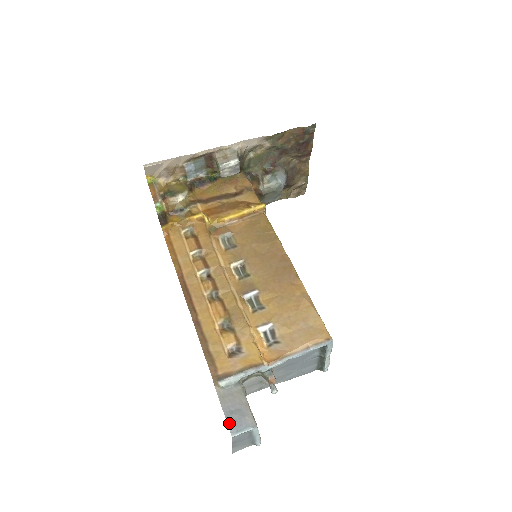
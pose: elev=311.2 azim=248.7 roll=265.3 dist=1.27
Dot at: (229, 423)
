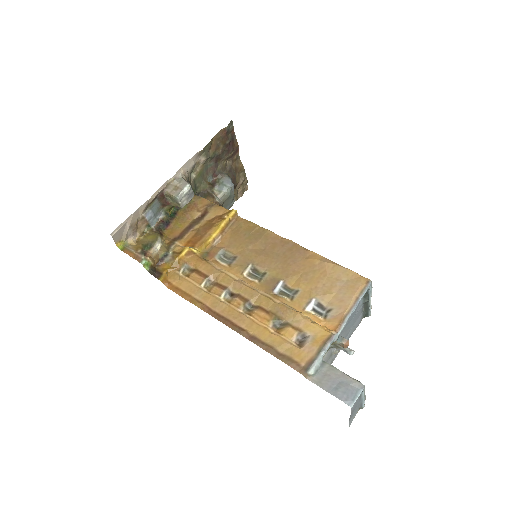
Dot at: (341, 398)
